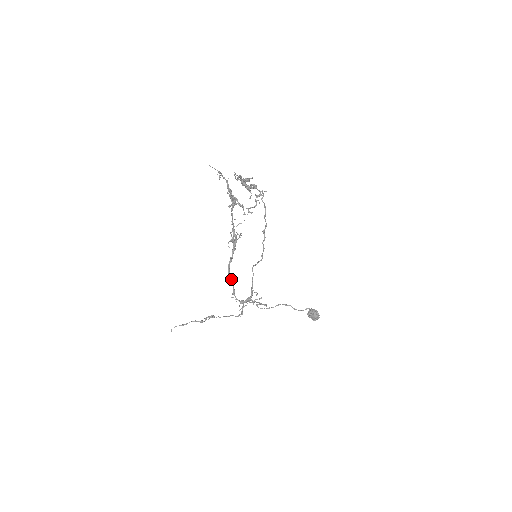
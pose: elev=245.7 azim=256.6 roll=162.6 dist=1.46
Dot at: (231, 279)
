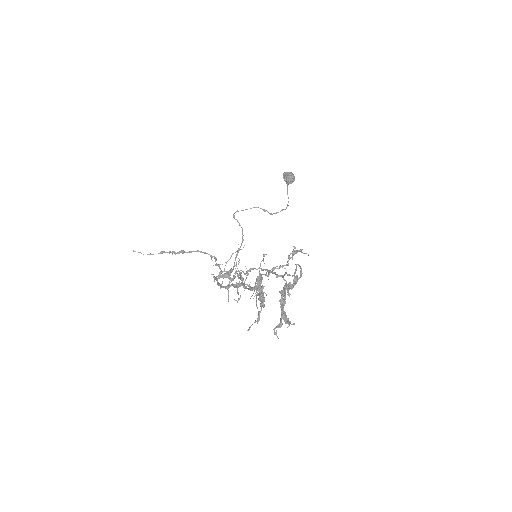
Dot at: (218, 283)
